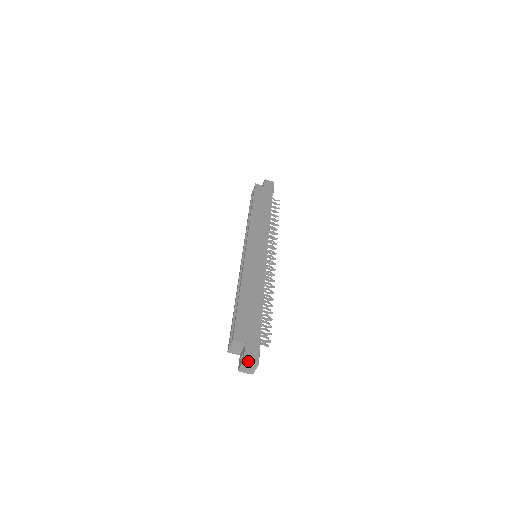
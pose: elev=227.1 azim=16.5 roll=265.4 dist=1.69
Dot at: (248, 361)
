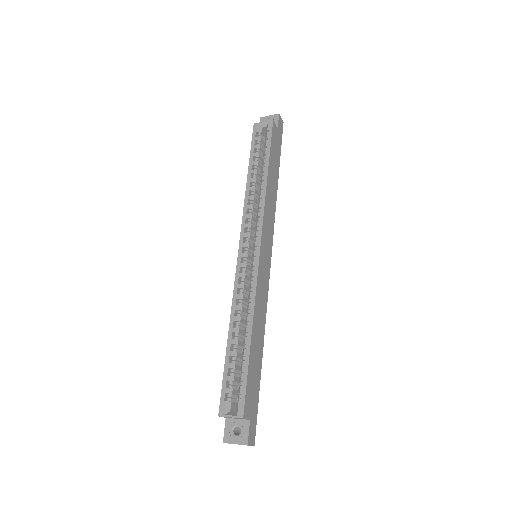
Dot at: (248, 445)
